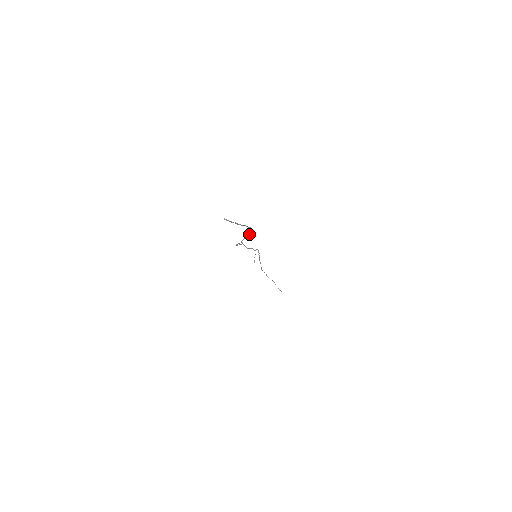
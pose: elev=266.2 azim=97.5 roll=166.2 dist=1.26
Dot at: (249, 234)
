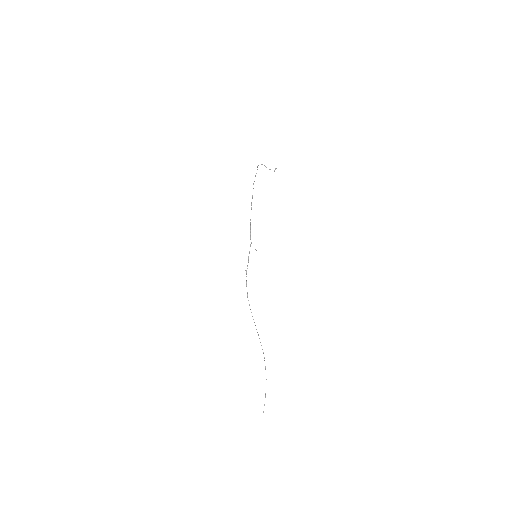
Dot at: occluded
